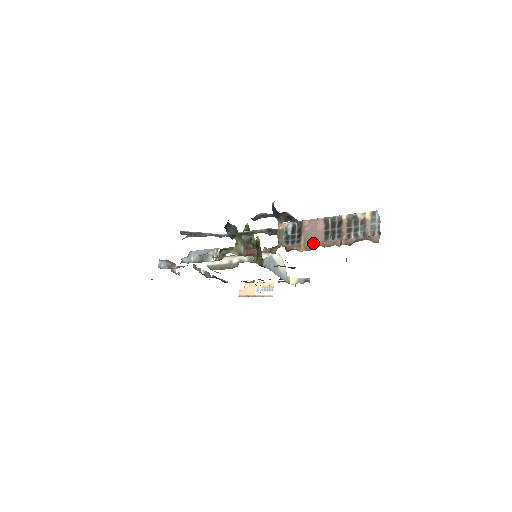
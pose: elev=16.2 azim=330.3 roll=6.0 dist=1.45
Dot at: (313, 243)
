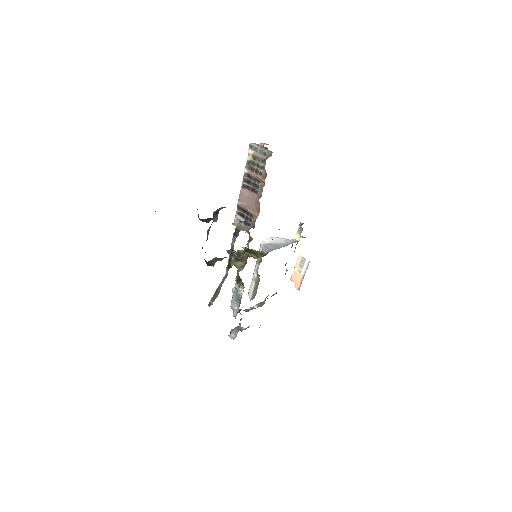
Dot at: (256, 204)
